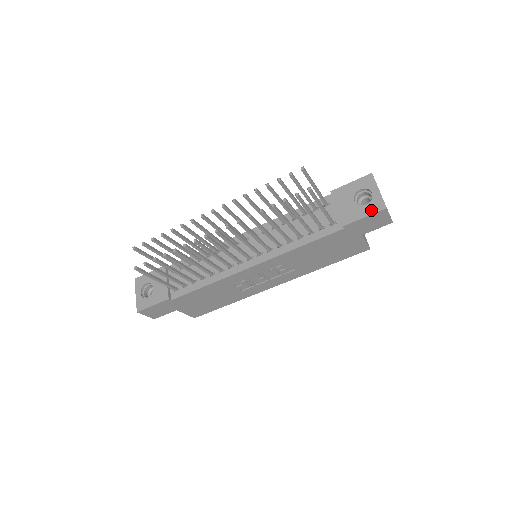
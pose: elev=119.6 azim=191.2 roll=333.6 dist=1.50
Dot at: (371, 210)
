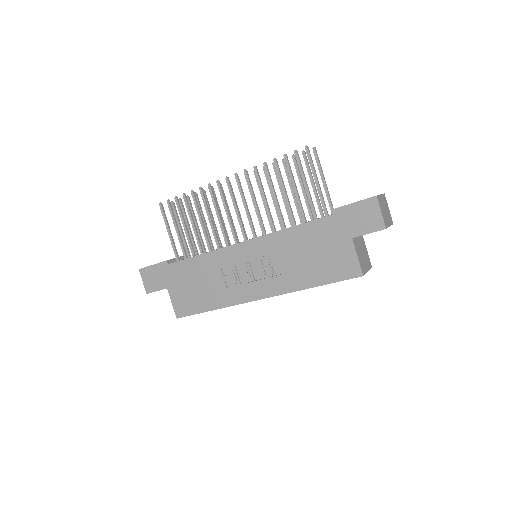
Dot at: occluded
